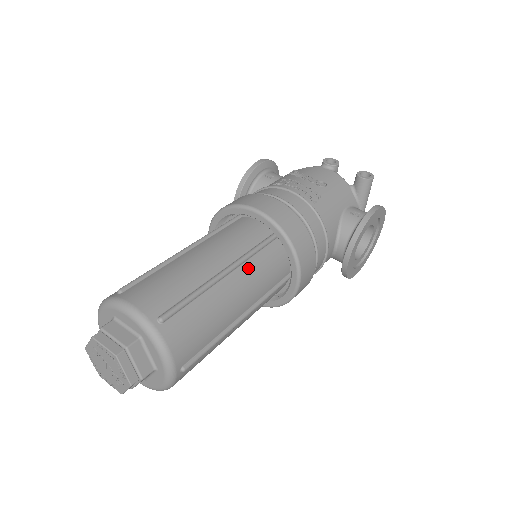
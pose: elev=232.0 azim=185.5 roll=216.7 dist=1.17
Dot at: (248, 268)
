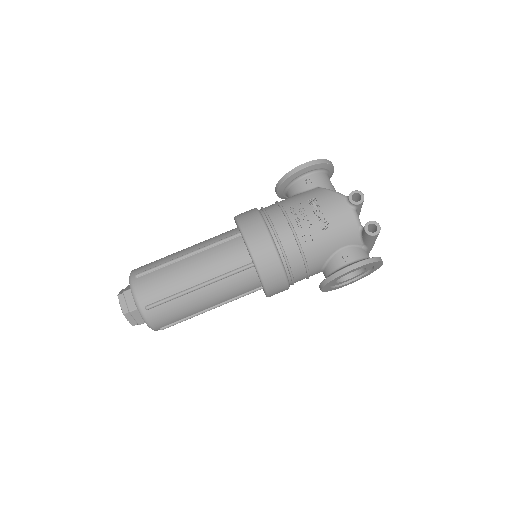
Dot at: (222, 284)
